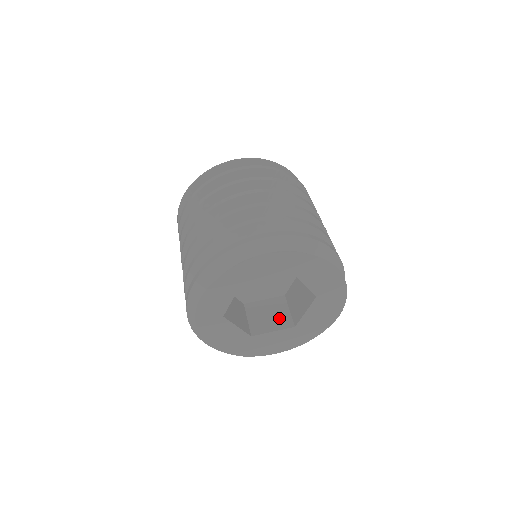
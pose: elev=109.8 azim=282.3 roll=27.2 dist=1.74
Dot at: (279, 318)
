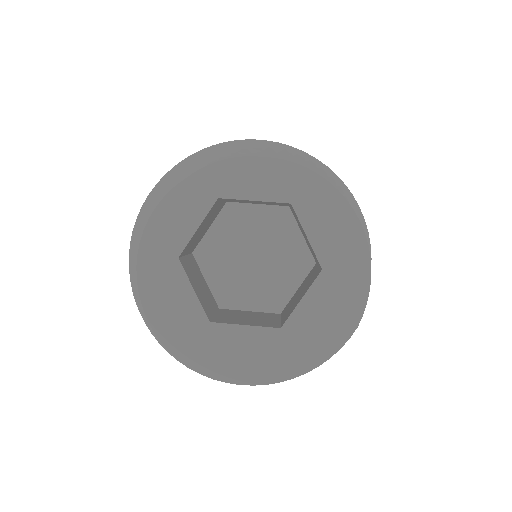
Dot at: (261, 321)
